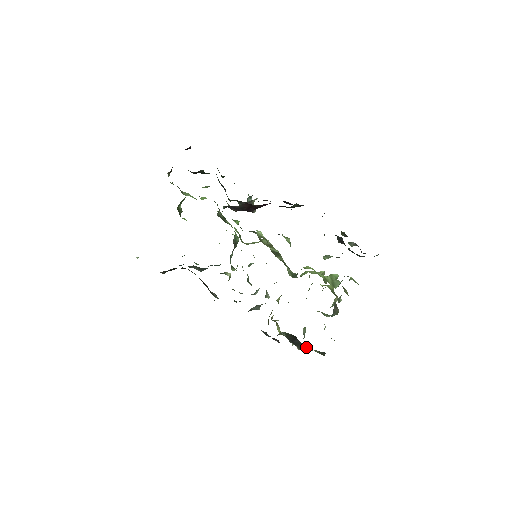
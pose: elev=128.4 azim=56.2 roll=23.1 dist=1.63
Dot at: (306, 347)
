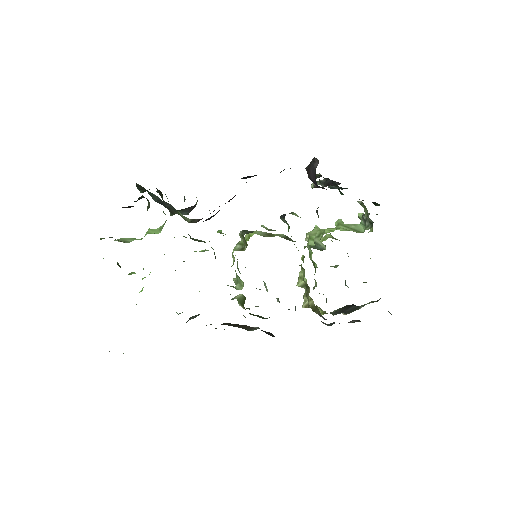
Dot at: (360, 307)
